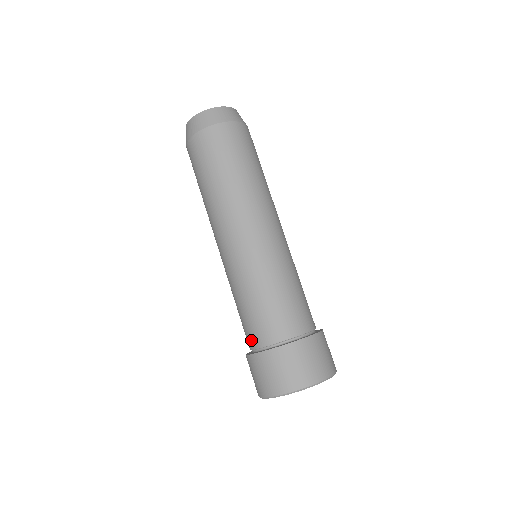
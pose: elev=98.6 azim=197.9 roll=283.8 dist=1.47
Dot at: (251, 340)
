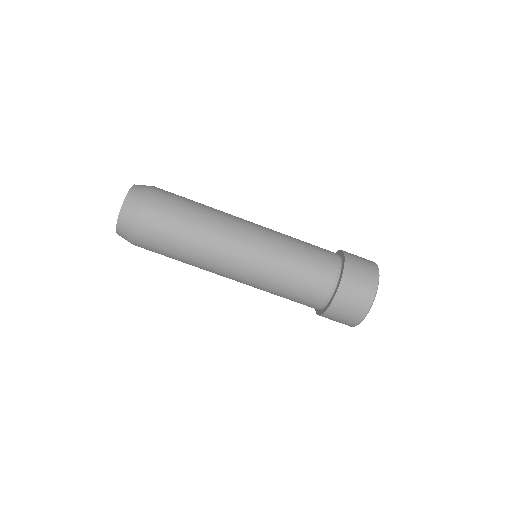
Dot at: (313, 306)
